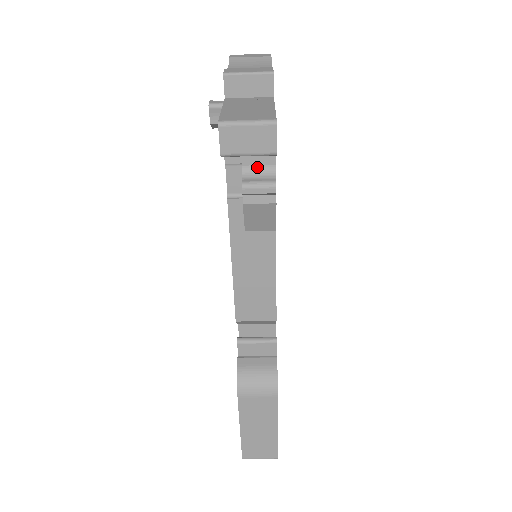
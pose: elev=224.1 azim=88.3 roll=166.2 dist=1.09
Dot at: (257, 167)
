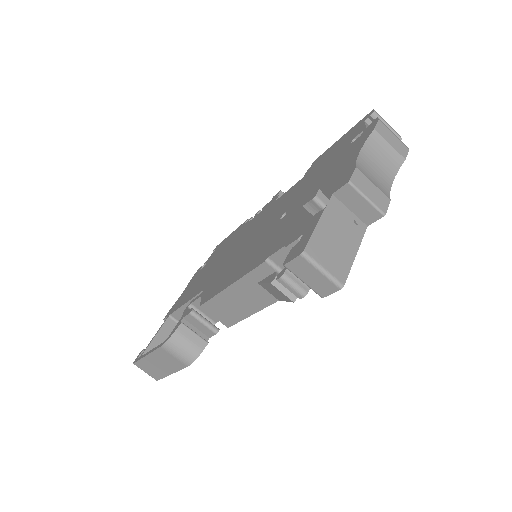
Dot at: occluded
